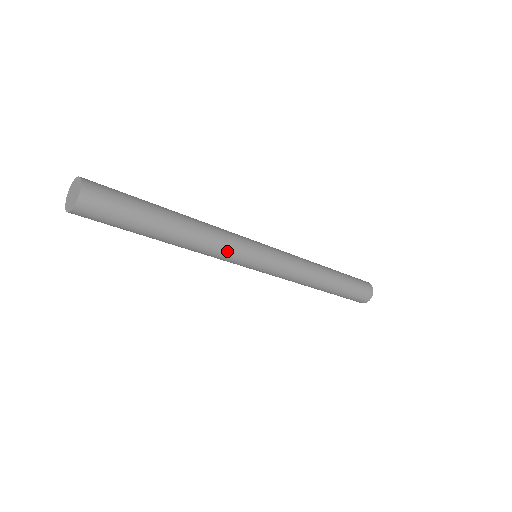
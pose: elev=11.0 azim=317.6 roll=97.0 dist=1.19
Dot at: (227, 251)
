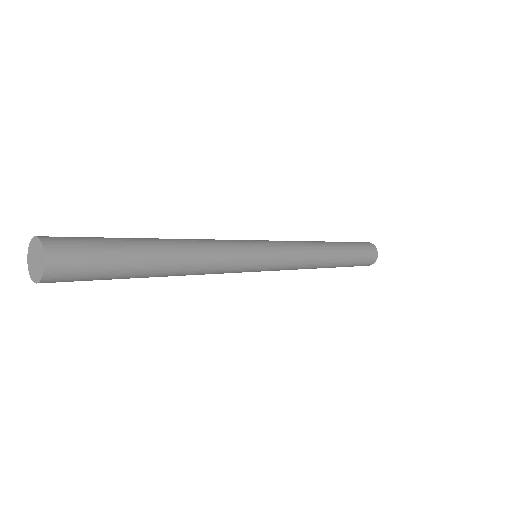
Dot at: (220, 273)
